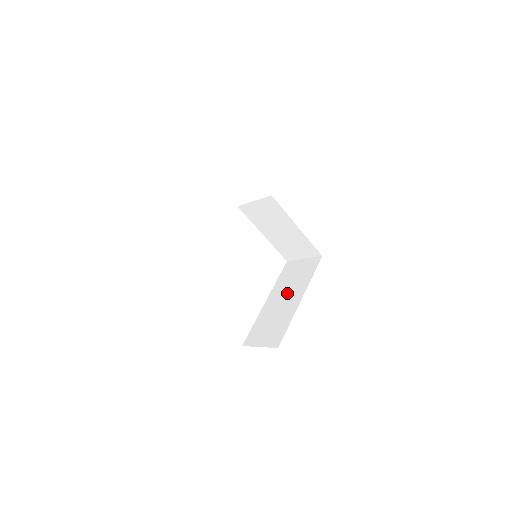
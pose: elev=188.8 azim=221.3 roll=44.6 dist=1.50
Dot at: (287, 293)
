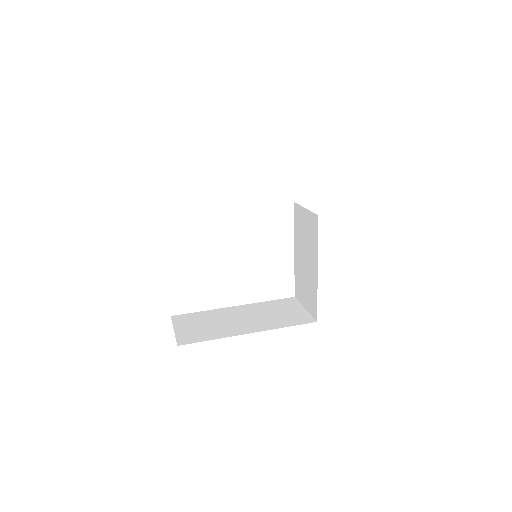
Dot at: (252, 317)
